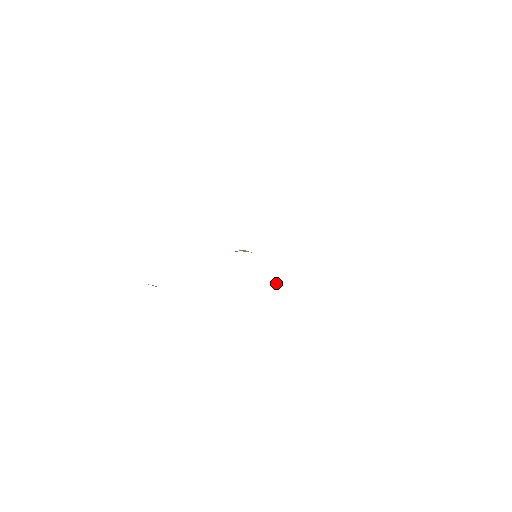
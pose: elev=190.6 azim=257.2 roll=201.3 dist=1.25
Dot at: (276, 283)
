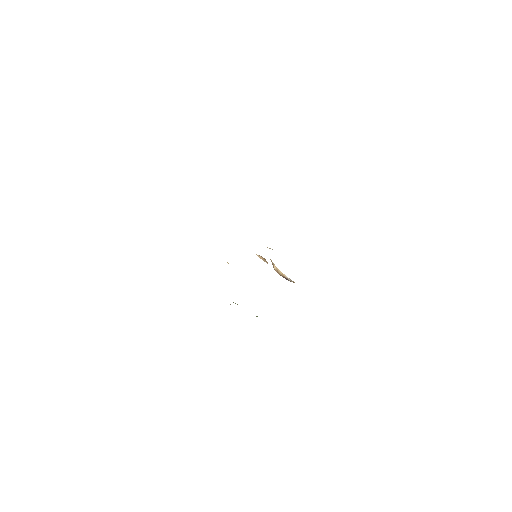
Dot at: occluded
